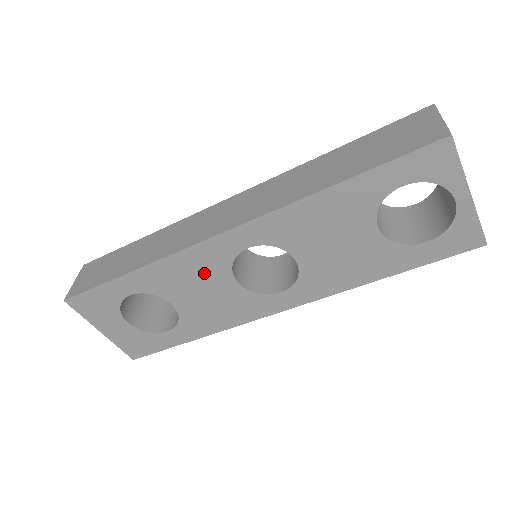
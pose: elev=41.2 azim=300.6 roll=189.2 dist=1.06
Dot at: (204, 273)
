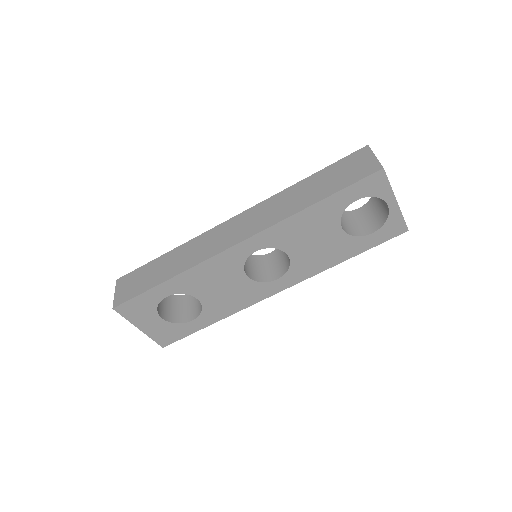
Dot at: (223, 273)
